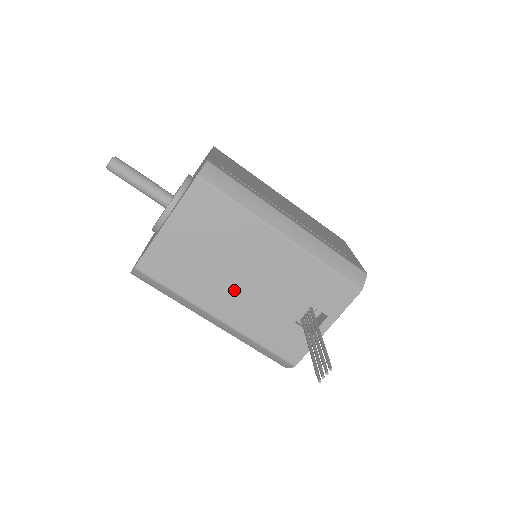
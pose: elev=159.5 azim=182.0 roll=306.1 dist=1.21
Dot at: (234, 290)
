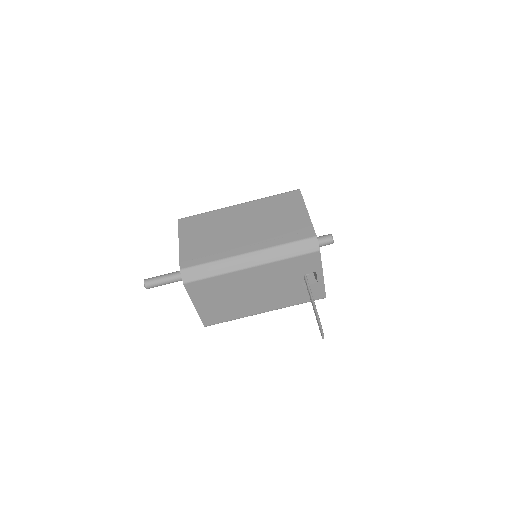
Dot at: (257, 300)
